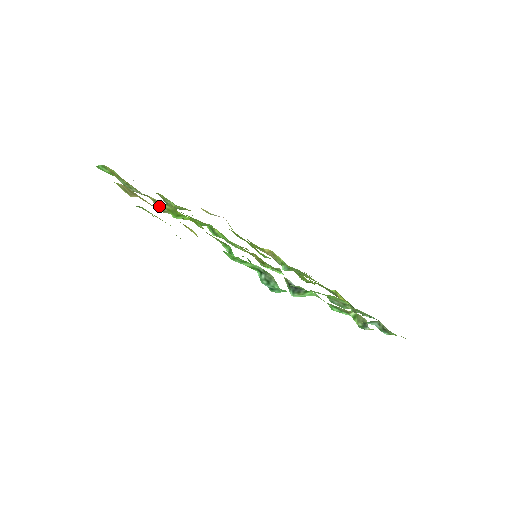
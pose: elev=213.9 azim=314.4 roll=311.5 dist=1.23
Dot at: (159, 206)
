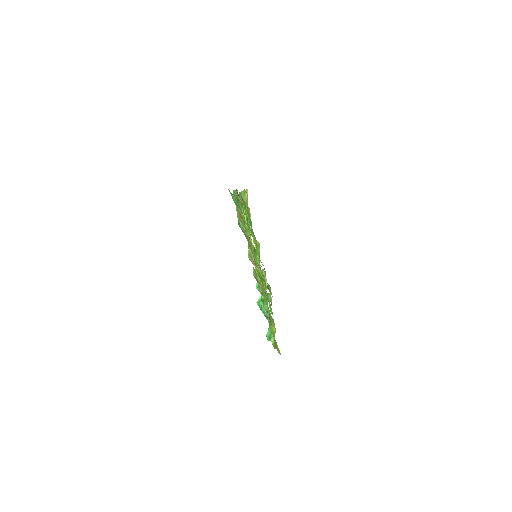
Dot at: (255, 265)
